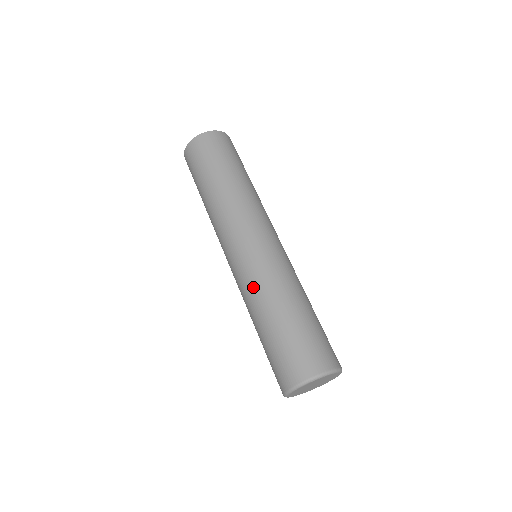
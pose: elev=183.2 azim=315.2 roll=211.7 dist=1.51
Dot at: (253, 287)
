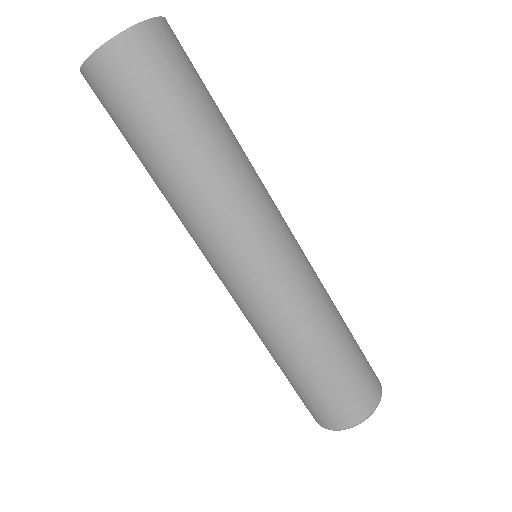
Dot at: (262, 329)
